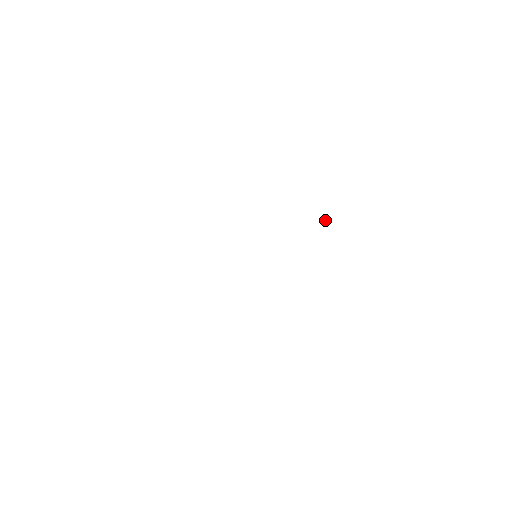
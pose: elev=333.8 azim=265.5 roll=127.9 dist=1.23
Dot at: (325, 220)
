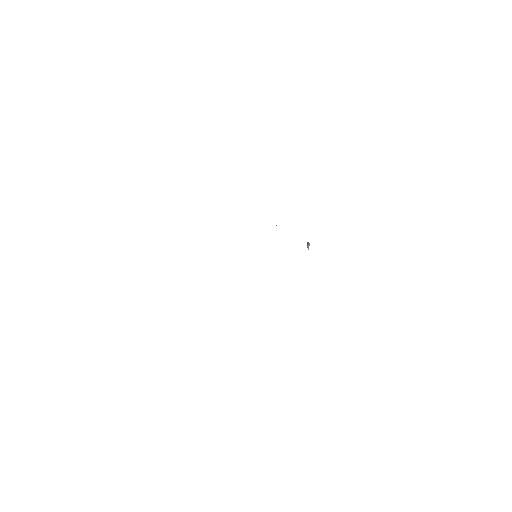
Dot at: occluded
